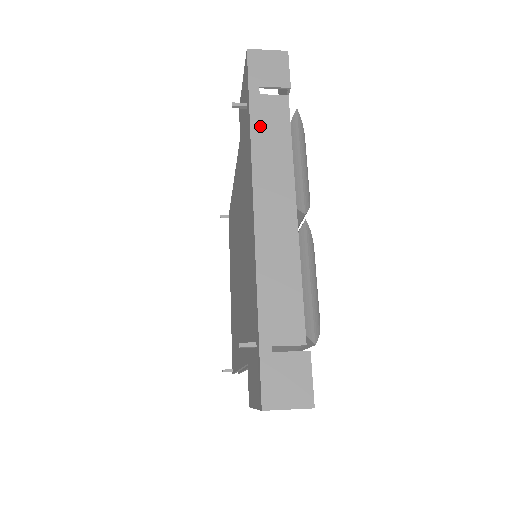
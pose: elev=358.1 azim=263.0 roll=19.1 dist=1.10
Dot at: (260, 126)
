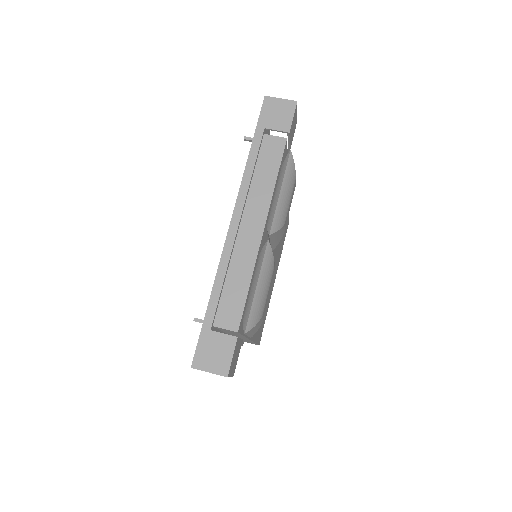
Dot at: (255, 160)
